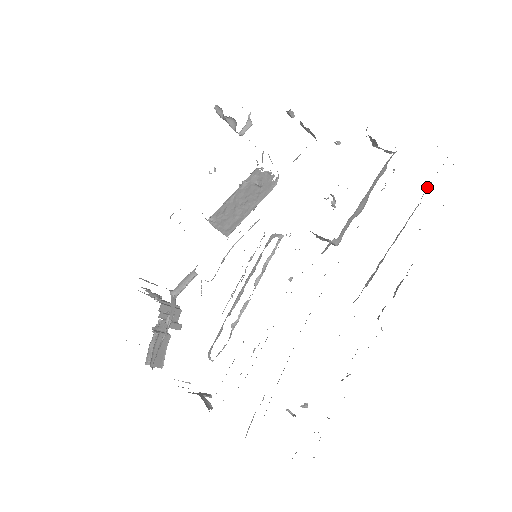
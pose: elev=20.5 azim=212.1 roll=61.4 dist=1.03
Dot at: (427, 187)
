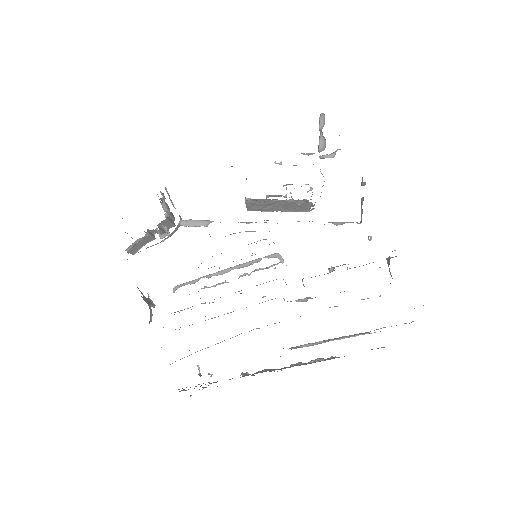
Dot at: occluded
